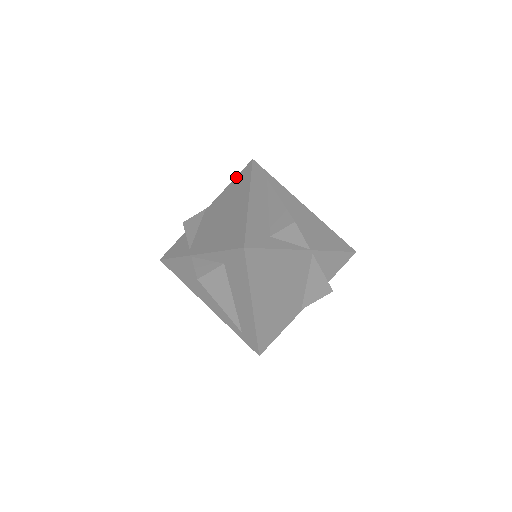
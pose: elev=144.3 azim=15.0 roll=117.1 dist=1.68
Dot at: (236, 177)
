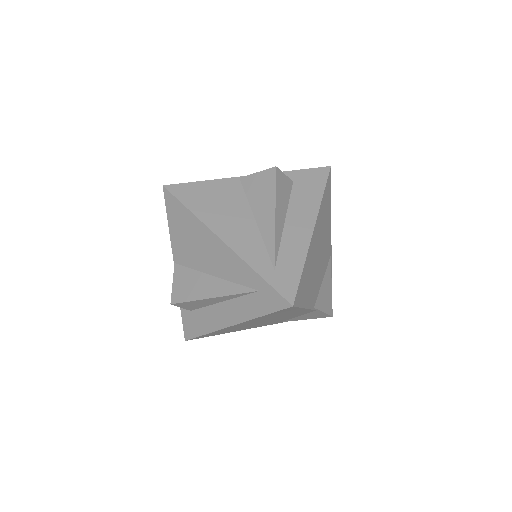
Dot at: occluded
